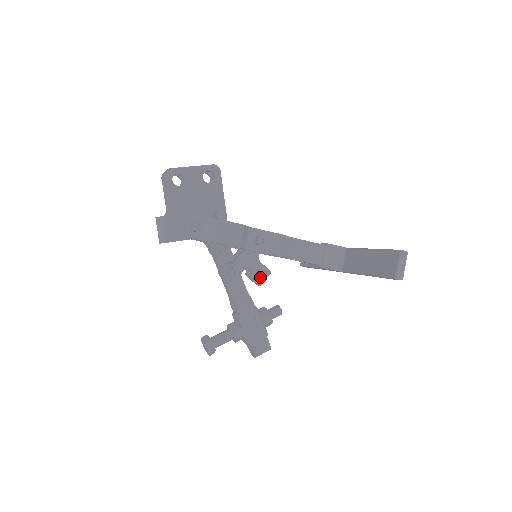
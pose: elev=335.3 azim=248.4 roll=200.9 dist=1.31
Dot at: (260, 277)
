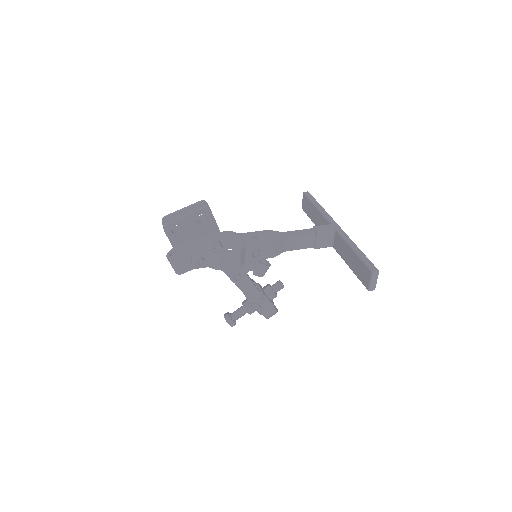
Dot at: (262, 273)
